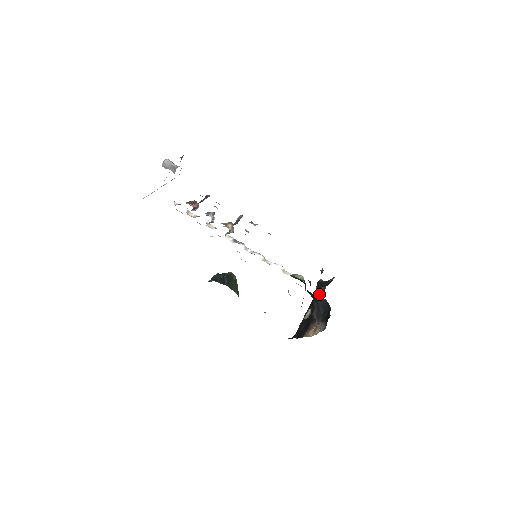
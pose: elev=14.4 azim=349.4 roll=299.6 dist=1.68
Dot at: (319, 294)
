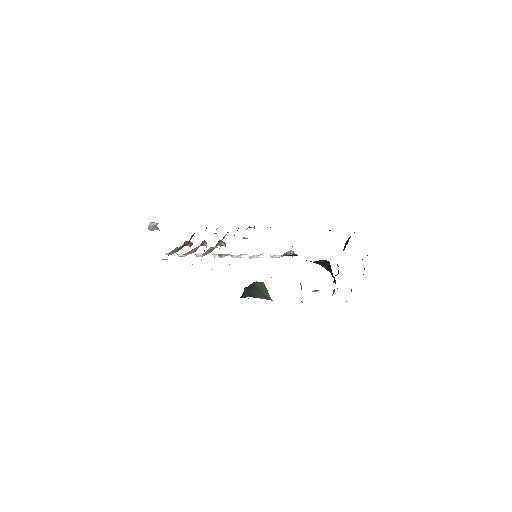
Dot at: occluded
